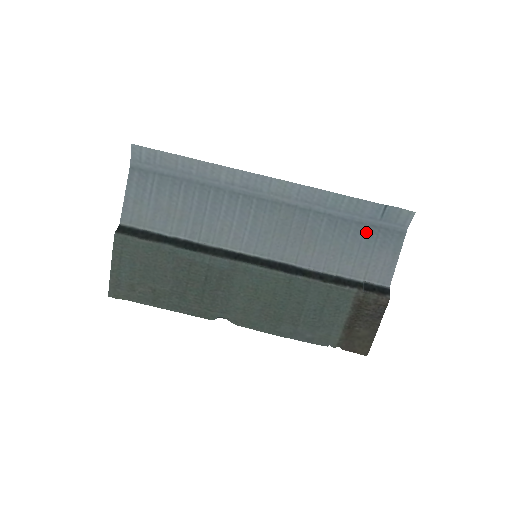
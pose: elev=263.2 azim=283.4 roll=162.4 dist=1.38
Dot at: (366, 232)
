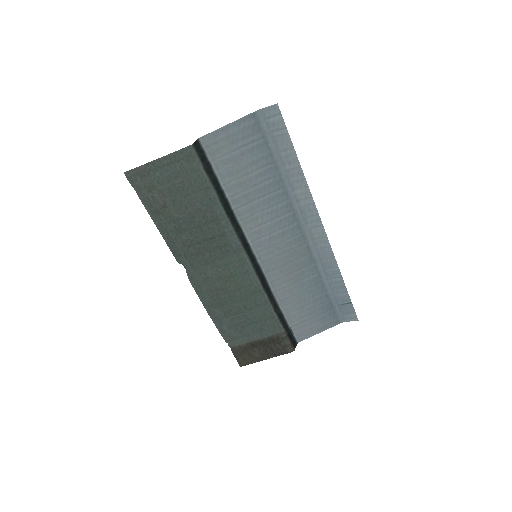
Dot at: (324, 304)
